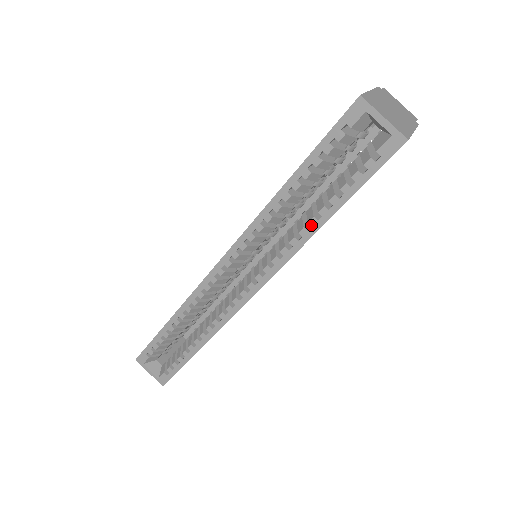
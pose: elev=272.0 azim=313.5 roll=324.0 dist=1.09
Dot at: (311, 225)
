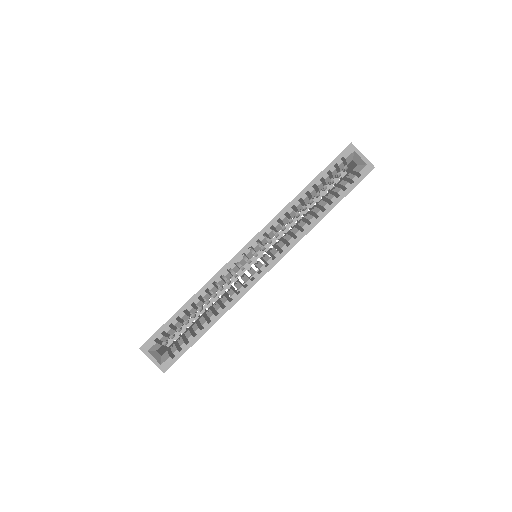
Dot at: (318, 215)
